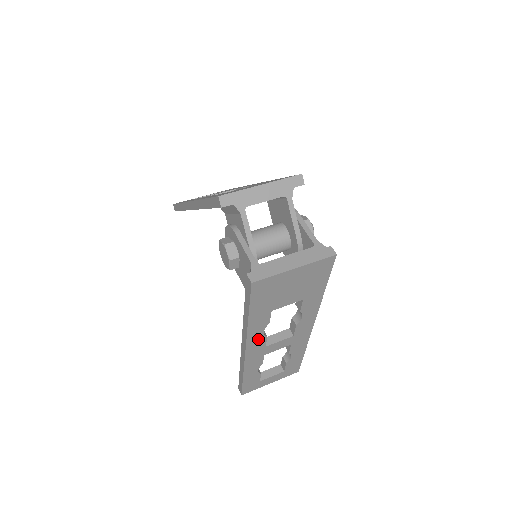
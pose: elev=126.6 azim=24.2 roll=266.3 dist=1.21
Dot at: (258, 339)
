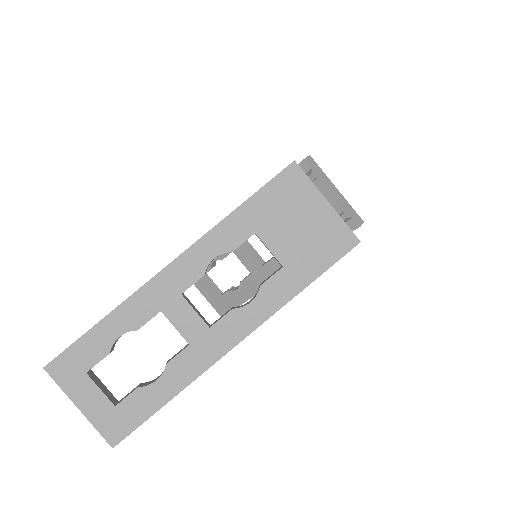
Dot at: (197, 264)
